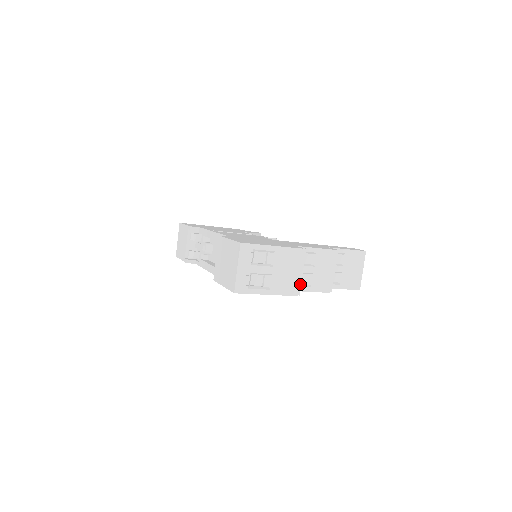
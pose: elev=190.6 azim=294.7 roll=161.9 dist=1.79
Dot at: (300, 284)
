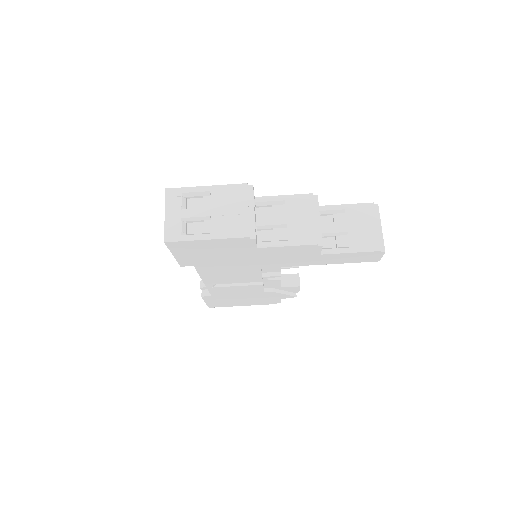
Dot at: (253, 225)
